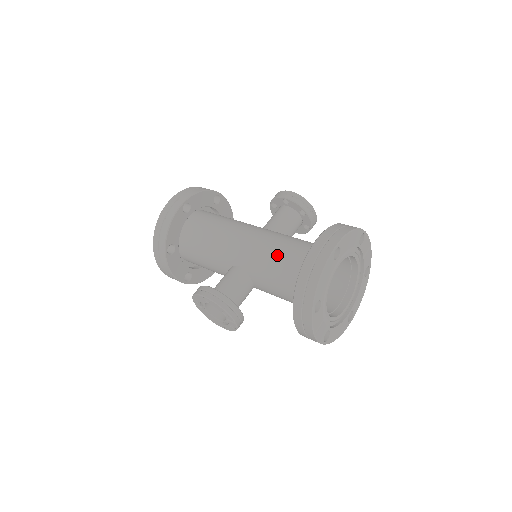
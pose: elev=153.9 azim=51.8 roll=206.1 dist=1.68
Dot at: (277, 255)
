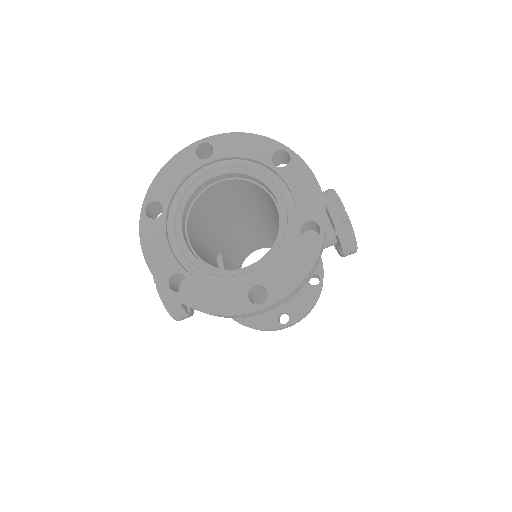
Dot at: occluded
